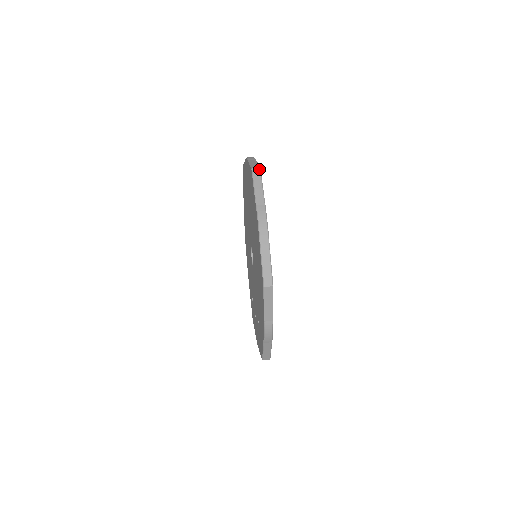
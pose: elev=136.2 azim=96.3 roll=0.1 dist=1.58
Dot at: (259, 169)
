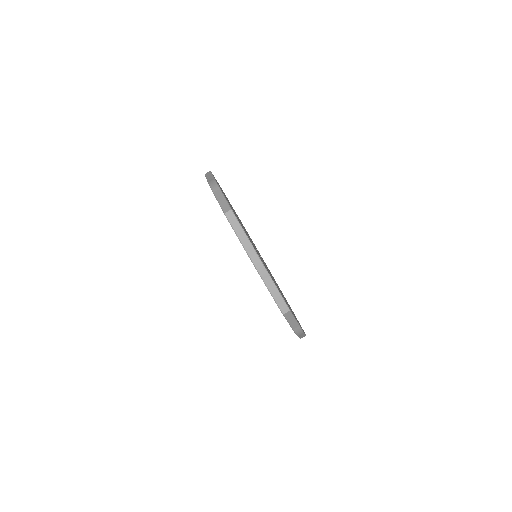
Dot at: (289, 312)
